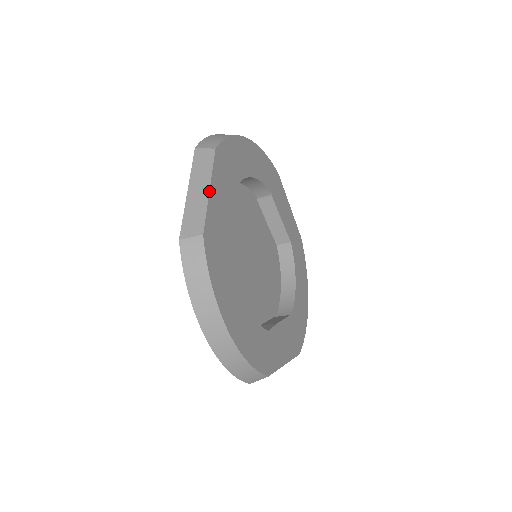
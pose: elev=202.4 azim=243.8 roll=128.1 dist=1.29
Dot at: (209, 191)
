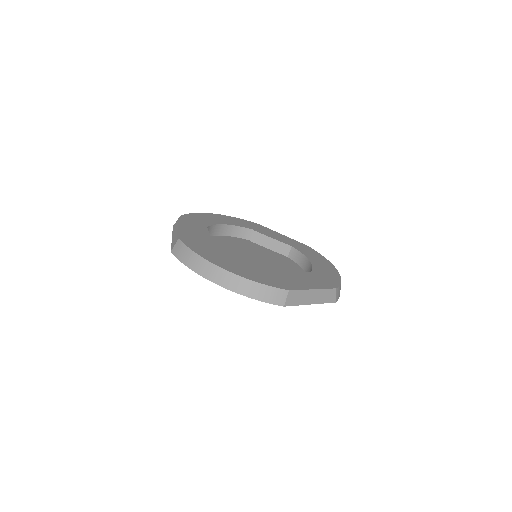
Dot at: (179, 227)
